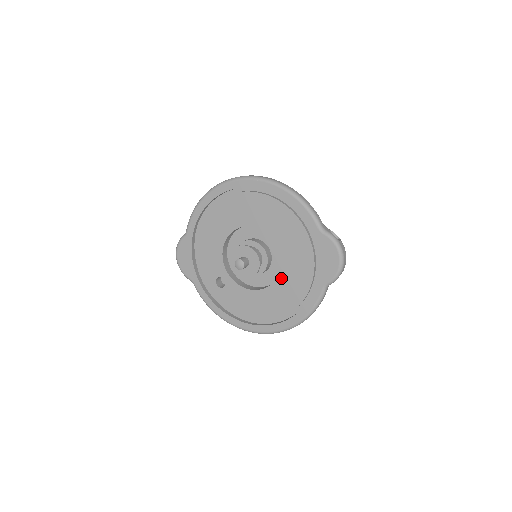
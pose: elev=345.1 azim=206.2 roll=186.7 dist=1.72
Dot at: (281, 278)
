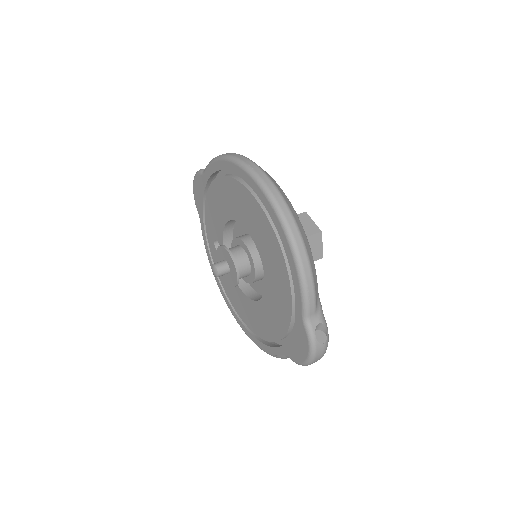
Dot at: (258, 305)
